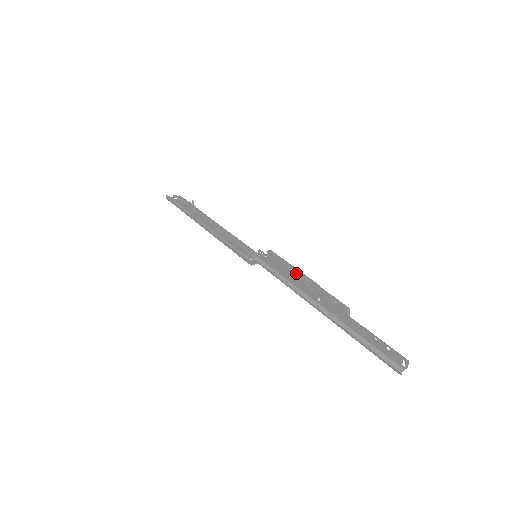
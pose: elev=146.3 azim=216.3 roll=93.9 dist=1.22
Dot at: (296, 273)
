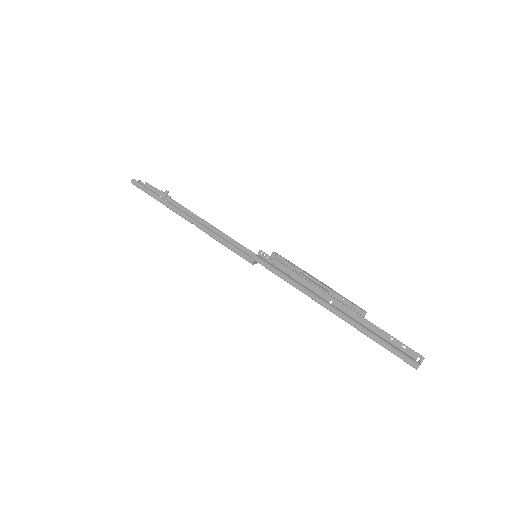
Dot at: (306, 276)
